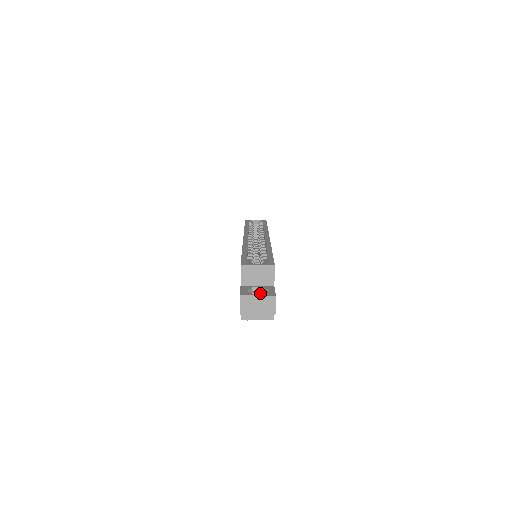
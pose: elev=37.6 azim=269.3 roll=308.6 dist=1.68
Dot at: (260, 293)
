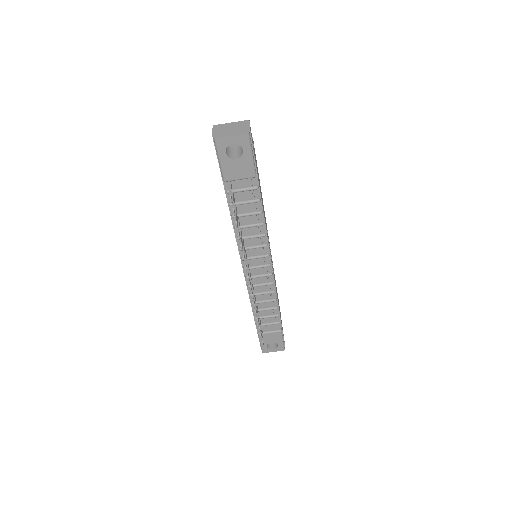
Dot at: (238, 147)
